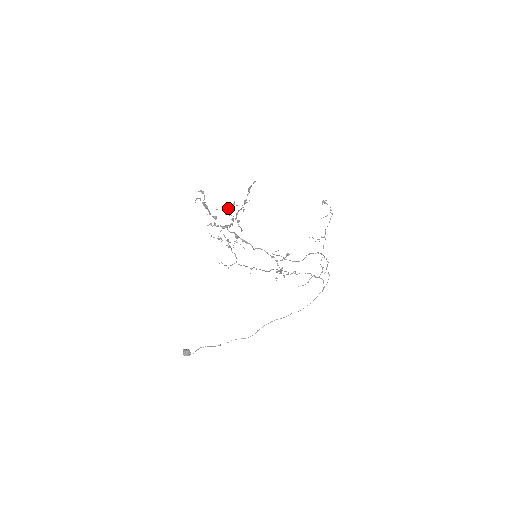
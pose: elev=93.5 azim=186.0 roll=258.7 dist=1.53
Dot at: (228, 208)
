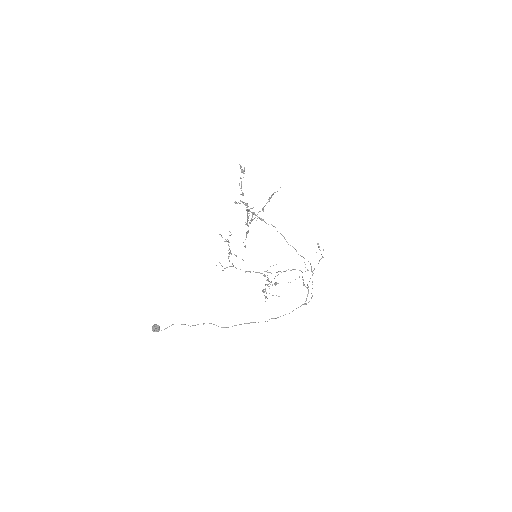
Dot at: occluded
